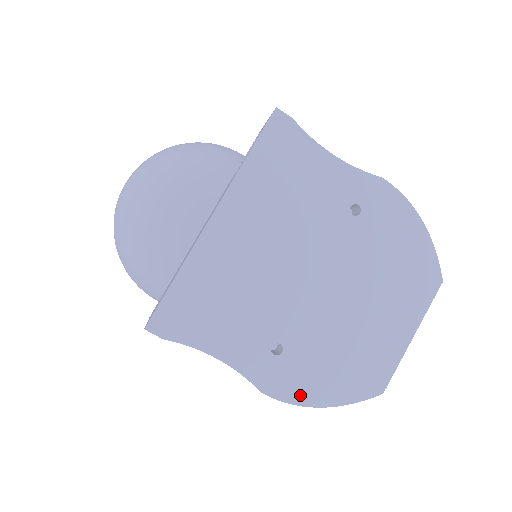
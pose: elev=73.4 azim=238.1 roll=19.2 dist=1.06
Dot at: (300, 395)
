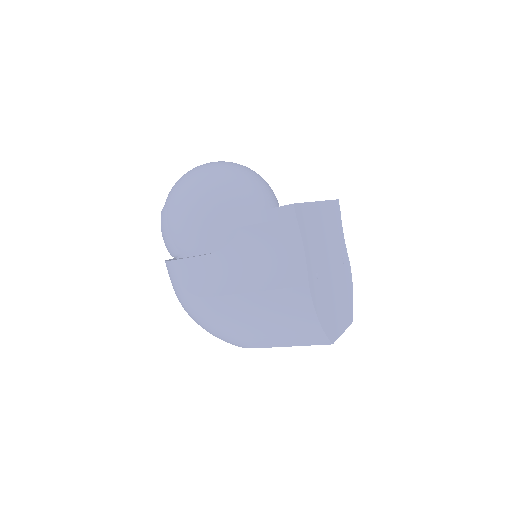
Dot at: (316, 305)
